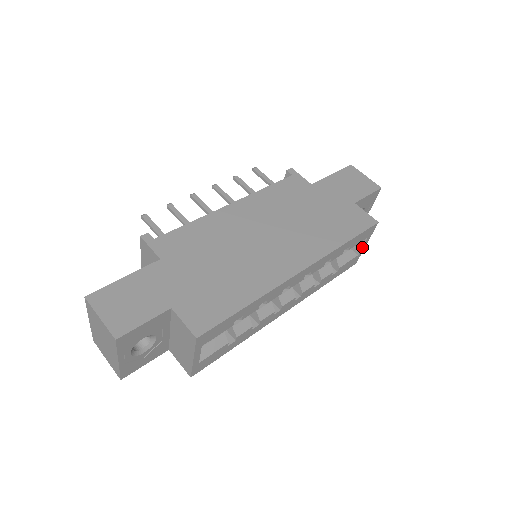
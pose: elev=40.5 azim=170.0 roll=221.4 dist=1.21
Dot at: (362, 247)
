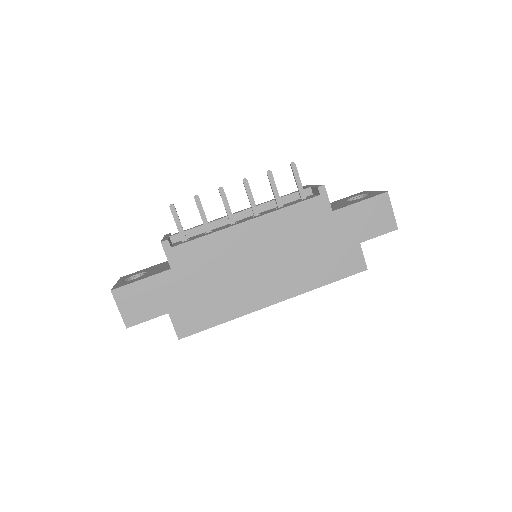
Dot at: occluded
